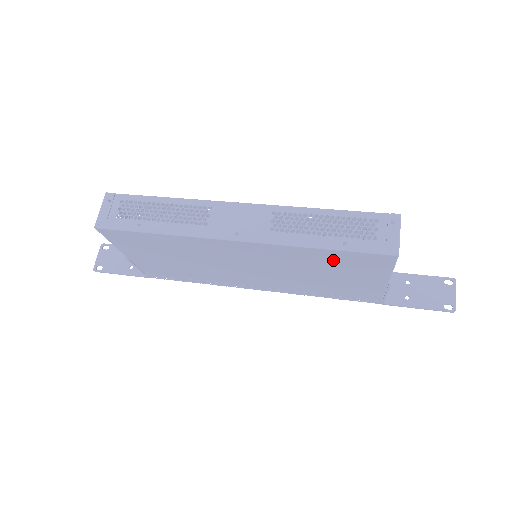
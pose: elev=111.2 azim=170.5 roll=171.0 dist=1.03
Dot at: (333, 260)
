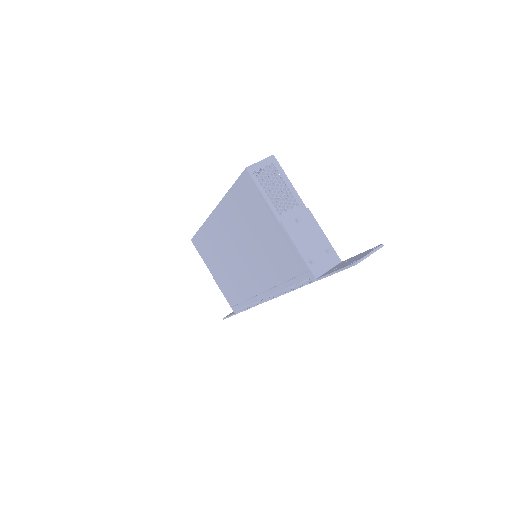
Dot at: (242, 204)
